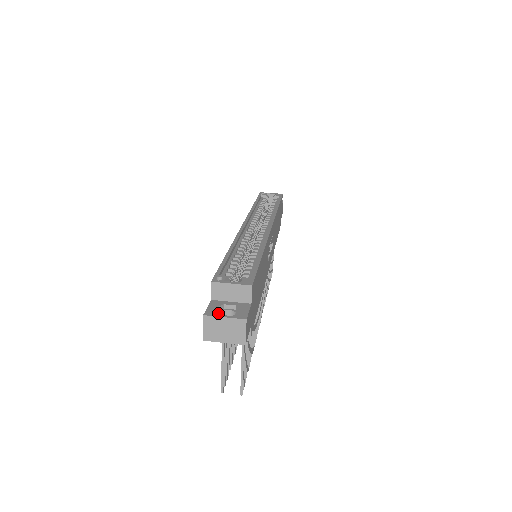
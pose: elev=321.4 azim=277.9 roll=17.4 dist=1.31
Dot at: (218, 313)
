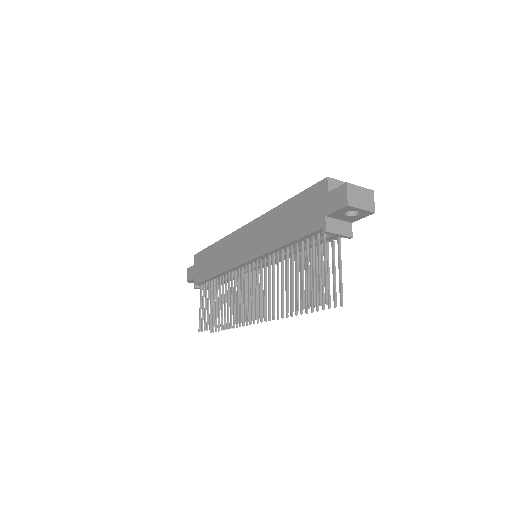
Dot at: occluded
